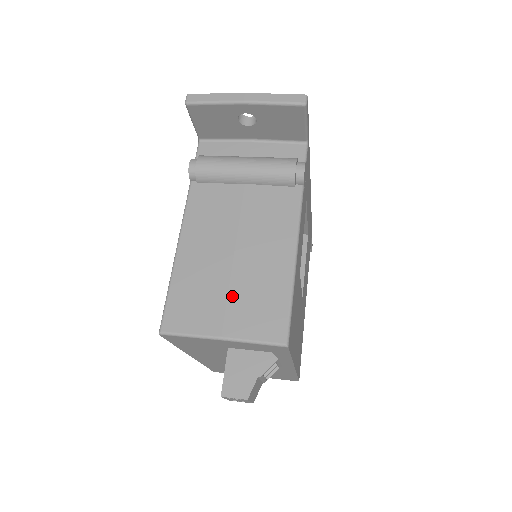
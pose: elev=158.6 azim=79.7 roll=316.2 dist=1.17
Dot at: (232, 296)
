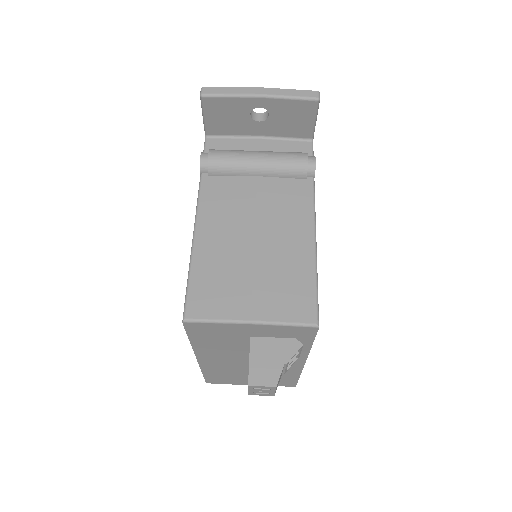
Dot at: (257, 280)
